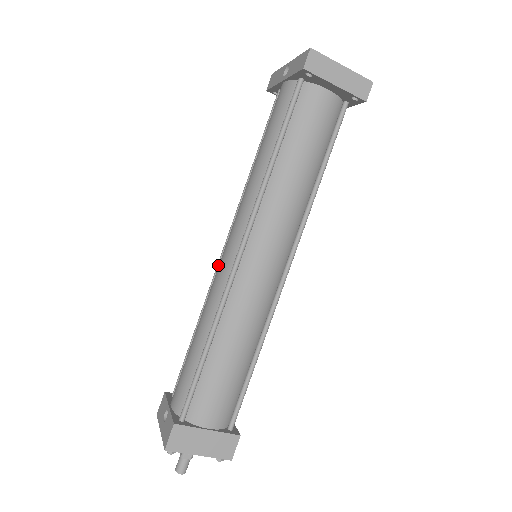
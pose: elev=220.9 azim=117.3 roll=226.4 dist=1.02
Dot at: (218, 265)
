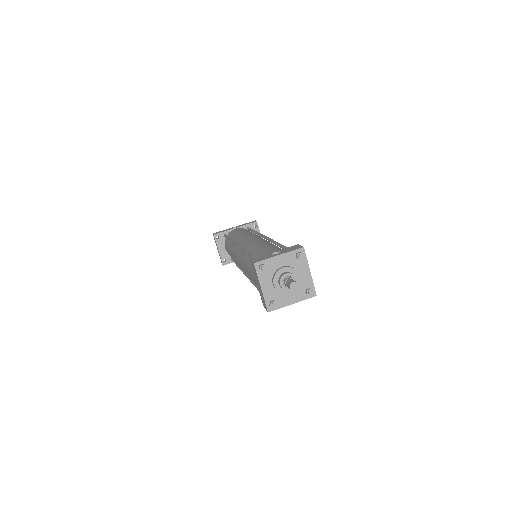
Dot at: occluded
